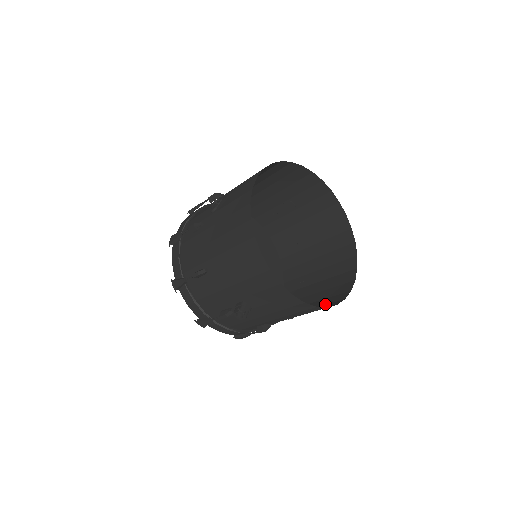
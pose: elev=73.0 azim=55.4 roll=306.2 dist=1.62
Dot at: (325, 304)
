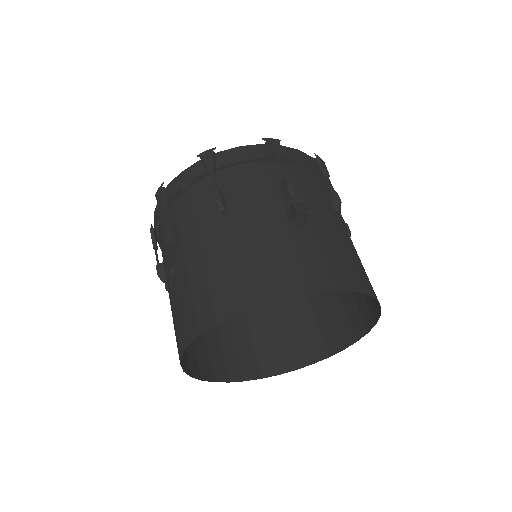
Dot at: (334, 321)
